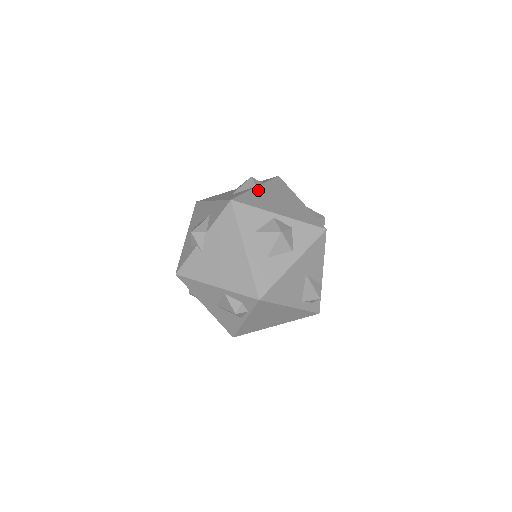
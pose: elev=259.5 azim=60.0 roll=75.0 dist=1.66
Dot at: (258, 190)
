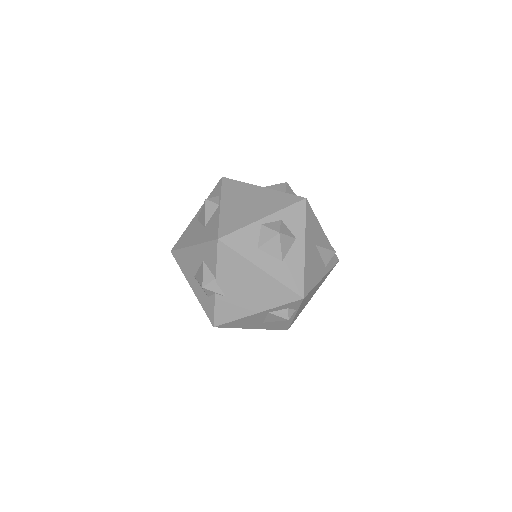
Dot at: (225, 208)
